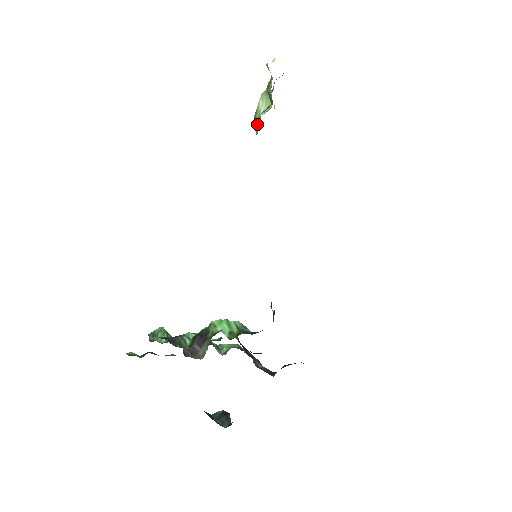
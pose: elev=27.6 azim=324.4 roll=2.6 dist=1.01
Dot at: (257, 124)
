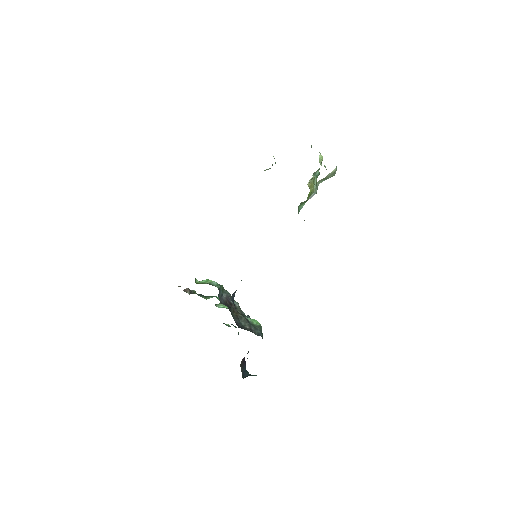
Dot at: occluded
